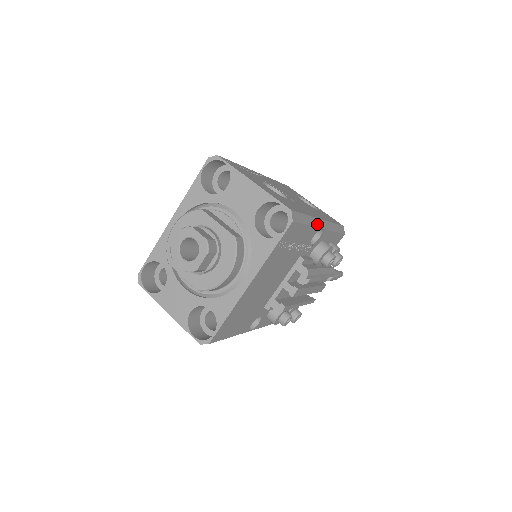
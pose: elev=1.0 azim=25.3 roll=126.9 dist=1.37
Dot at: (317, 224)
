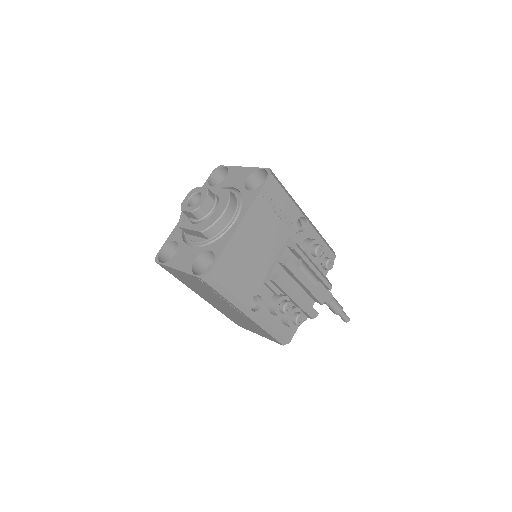
Dot at: (299, 208)
